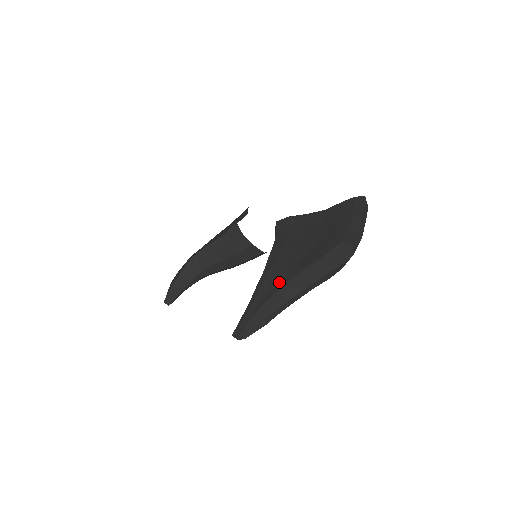
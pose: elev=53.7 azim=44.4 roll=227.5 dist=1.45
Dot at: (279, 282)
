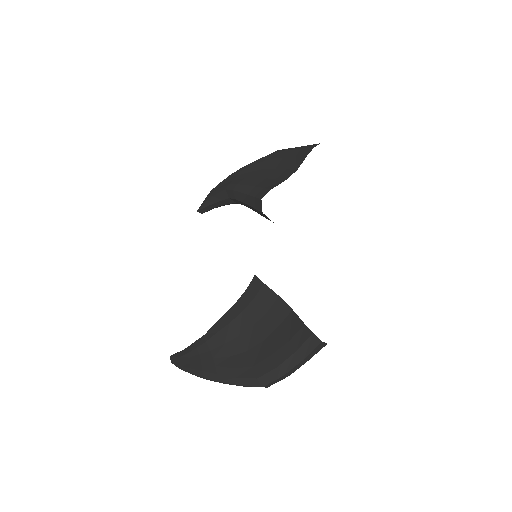
Dot at: (201, 363)
